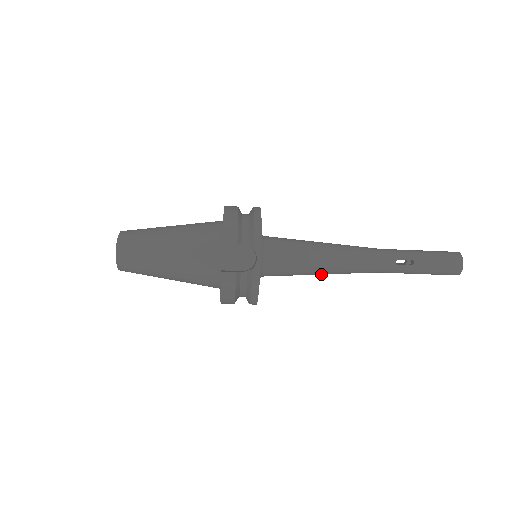
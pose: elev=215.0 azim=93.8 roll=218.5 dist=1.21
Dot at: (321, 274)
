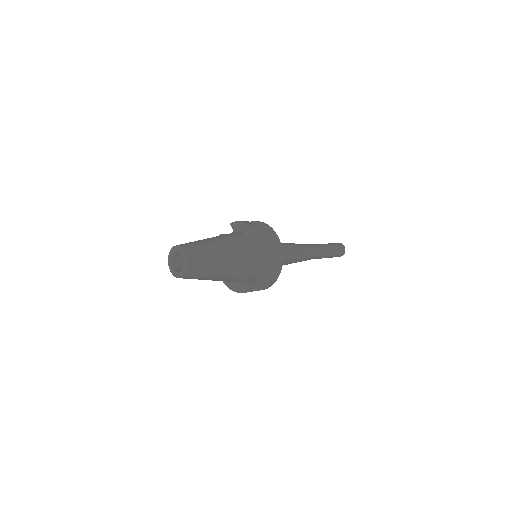
Dot at: occluded
